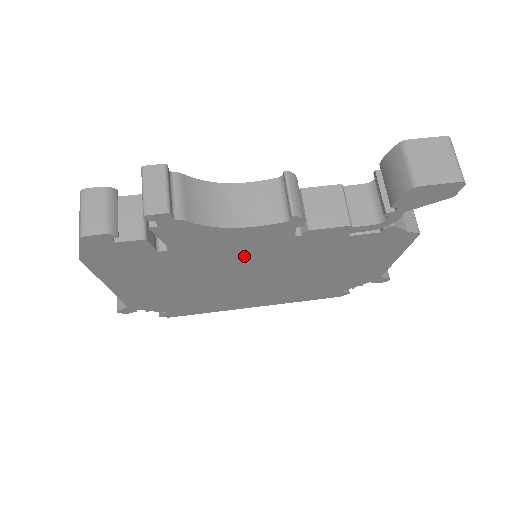
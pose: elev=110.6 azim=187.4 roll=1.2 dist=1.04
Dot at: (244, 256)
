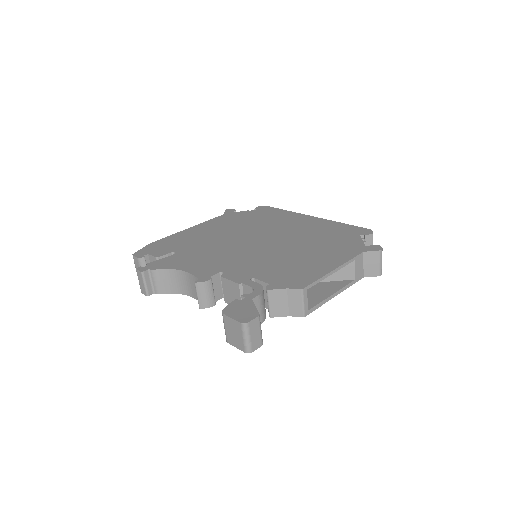
Dot at: occluded
